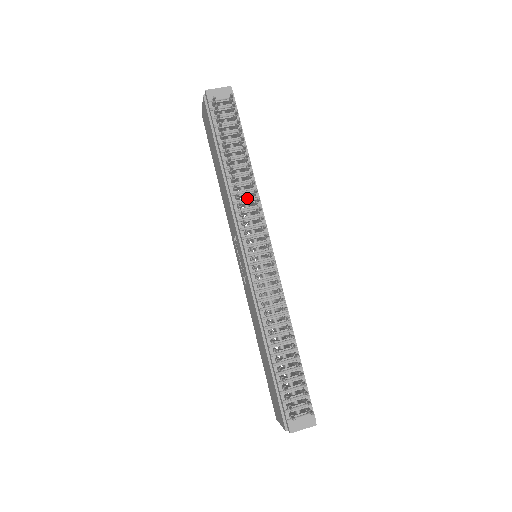
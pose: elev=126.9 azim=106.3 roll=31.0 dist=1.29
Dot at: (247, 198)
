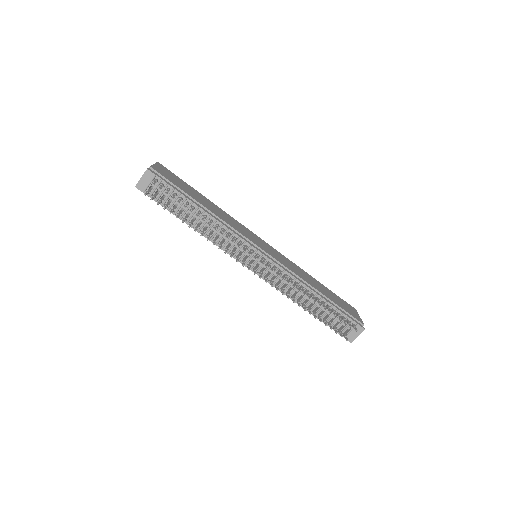
Dot at: (221, 235)
